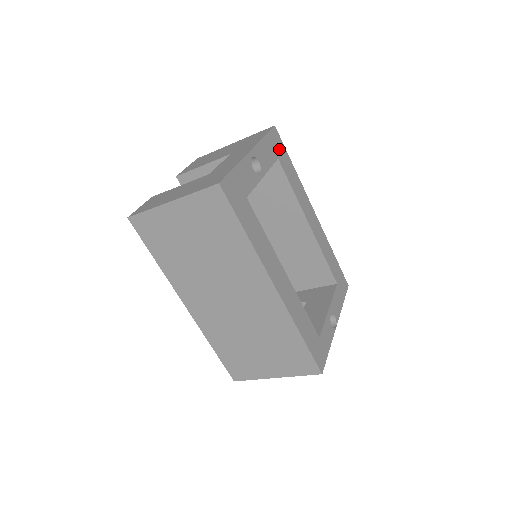
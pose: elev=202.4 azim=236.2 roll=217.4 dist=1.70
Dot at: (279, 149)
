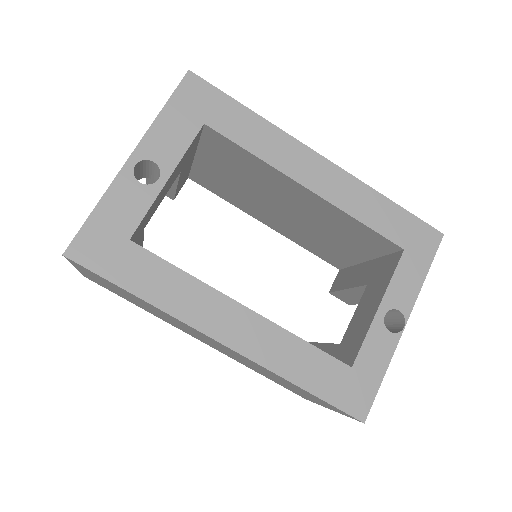
Dot at: (206, 105)
